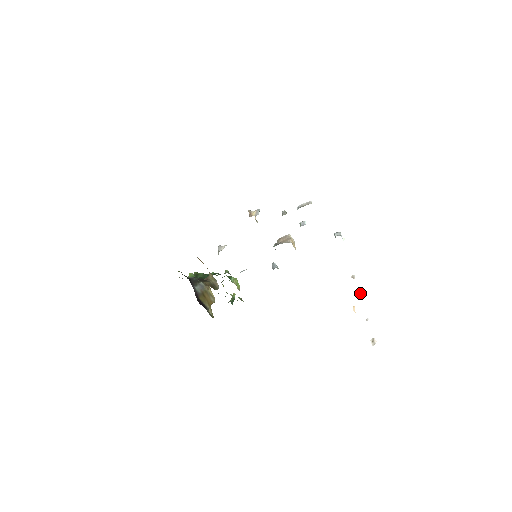
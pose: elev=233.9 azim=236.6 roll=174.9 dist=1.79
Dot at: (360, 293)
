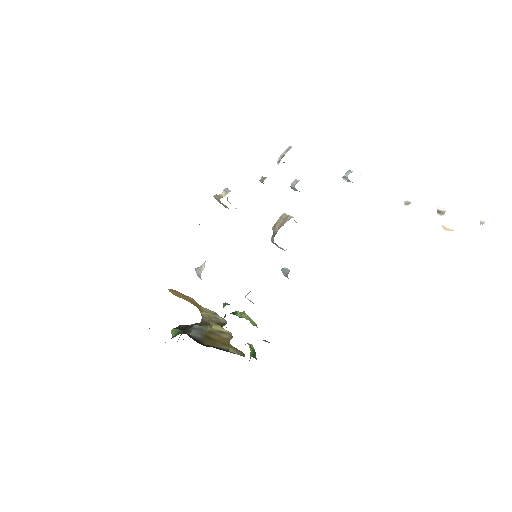
Dot at: (437, 208)
